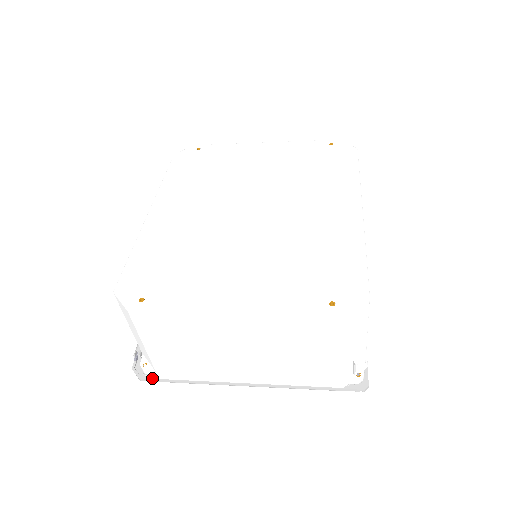
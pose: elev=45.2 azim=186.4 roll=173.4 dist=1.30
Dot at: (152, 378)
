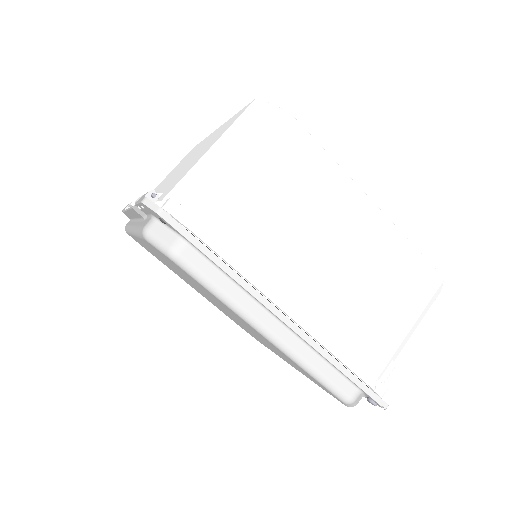
Dot at: occluded
